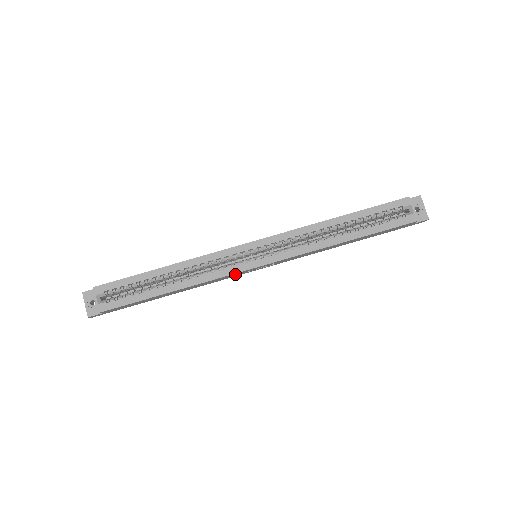
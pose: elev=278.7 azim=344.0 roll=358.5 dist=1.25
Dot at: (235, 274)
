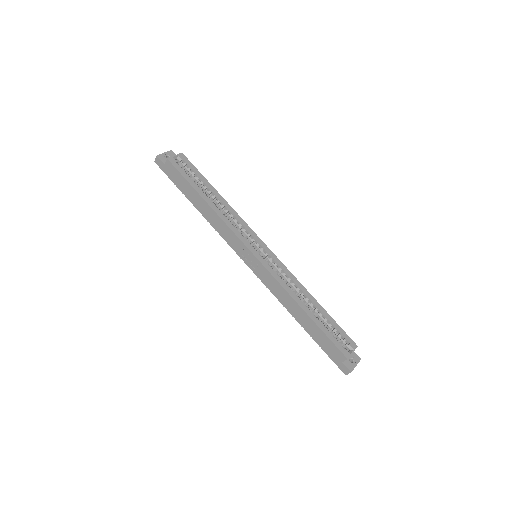
Dot at: (238, 243)
